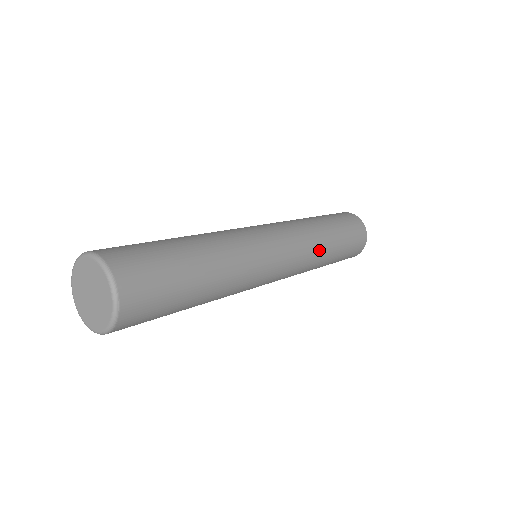
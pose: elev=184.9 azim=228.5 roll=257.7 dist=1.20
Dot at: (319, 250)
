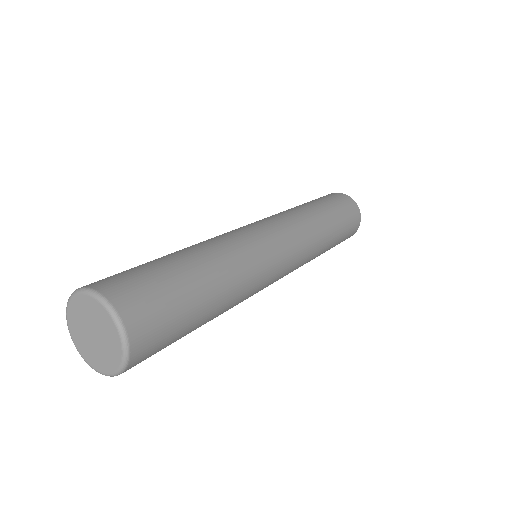
Dot at: (319, 239)
